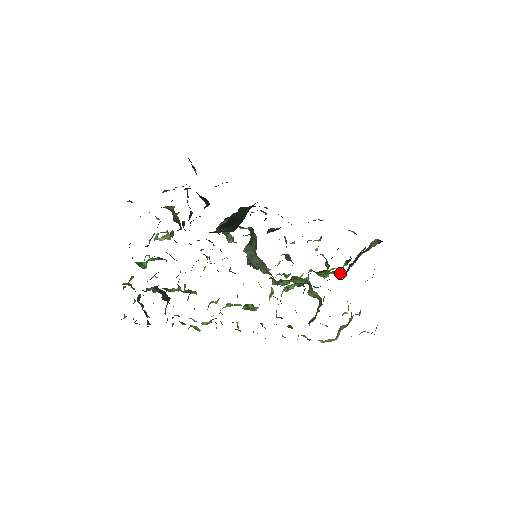
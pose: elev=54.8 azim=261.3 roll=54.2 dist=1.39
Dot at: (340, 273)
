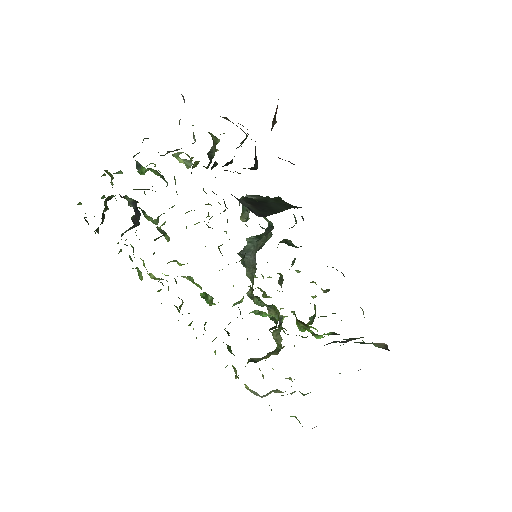
Dot at: (317, 338)
